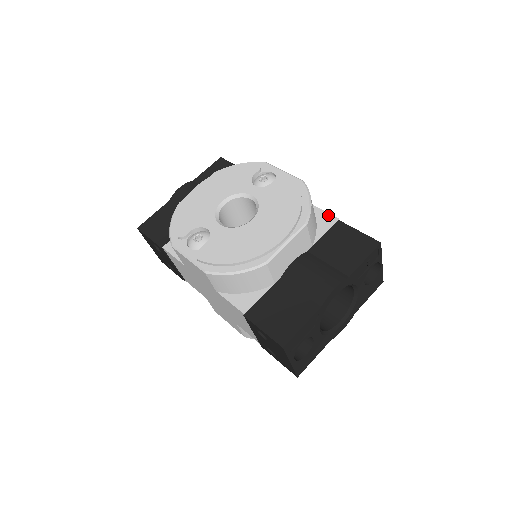
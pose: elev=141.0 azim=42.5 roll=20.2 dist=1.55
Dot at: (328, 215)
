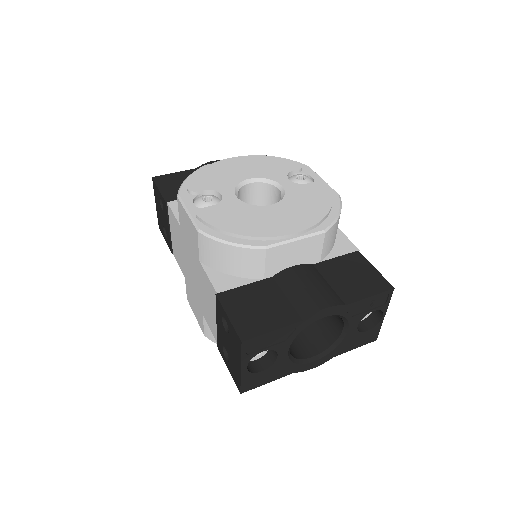
Dot at: (349, 242)
